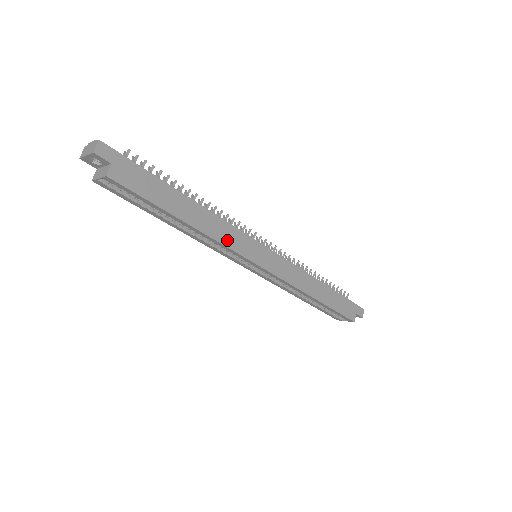
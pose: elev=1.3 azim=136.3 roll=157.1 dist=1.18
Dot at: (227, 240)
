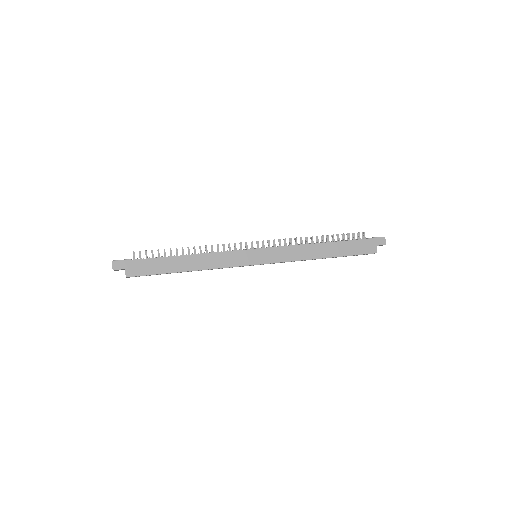
Dot at: (222, 263)
